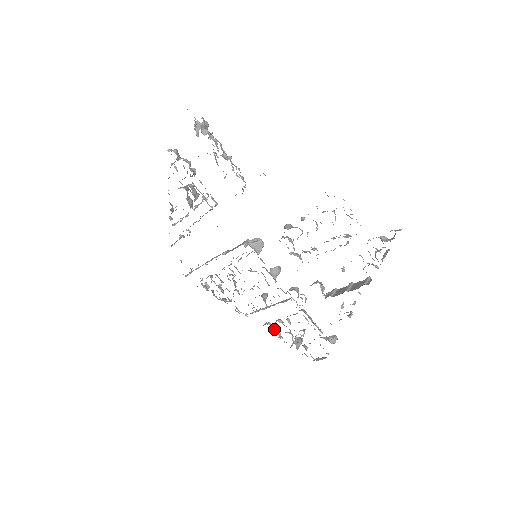
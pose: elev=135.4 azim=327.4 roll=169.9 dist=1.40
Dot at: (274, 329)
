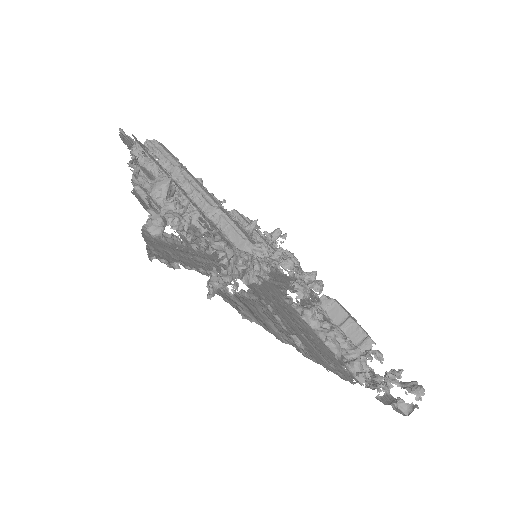
Dot at: occluded
